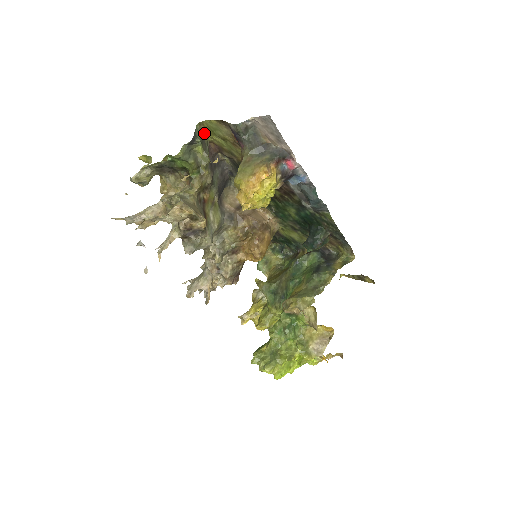
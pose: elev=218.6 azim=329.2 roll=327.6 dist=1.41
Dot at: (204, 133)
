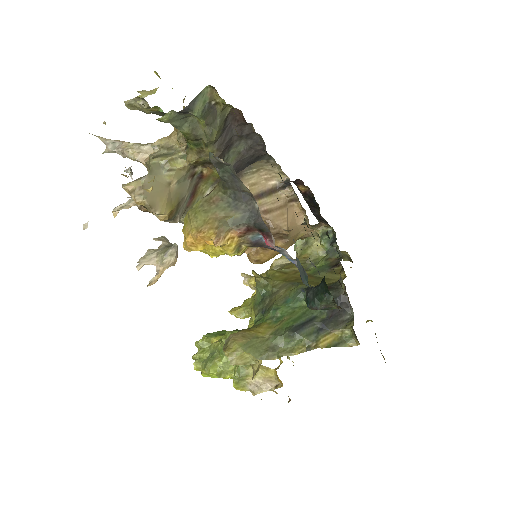
Dot at: (218, 100)
